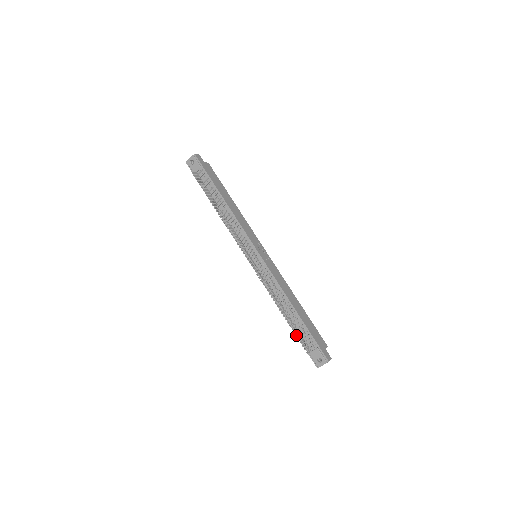
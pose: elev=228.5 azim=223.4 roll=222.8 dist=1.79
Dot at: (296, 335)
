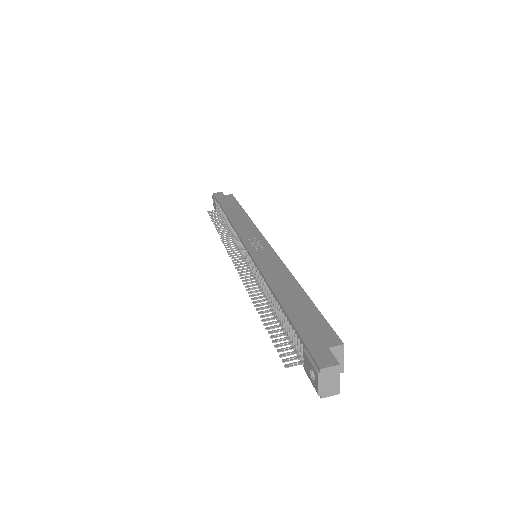
Dot at: (273, 340)
